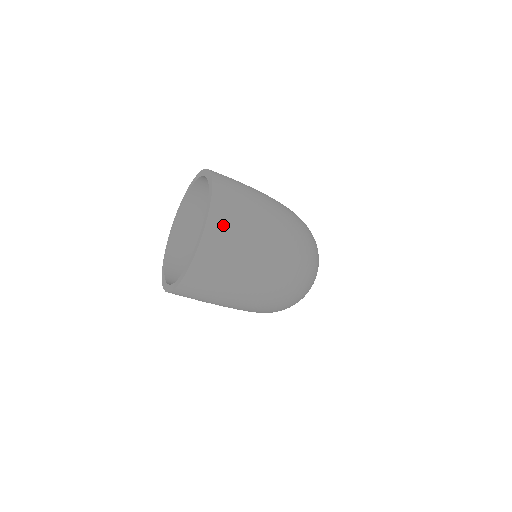
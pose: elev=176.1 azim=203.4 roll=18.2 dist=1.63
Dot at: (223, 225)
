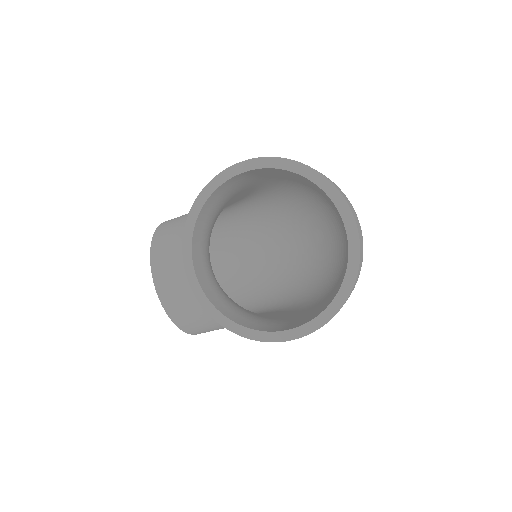
Dot at: (354, 211)
